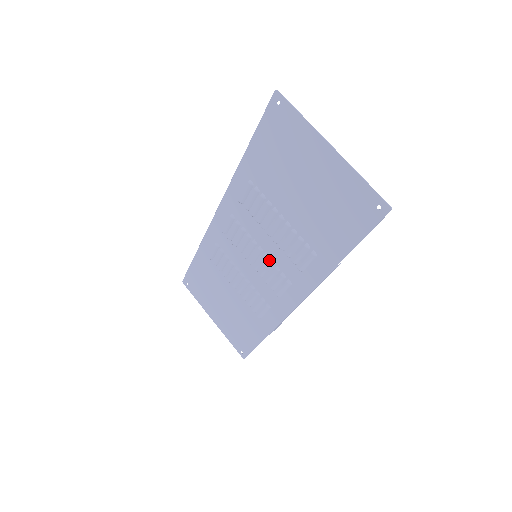
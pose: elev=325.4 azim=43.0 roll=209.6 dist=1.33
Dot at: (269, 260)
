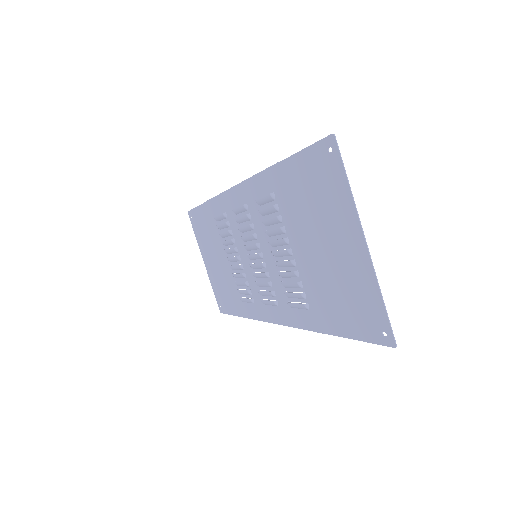
Dot at: (265, 272)
